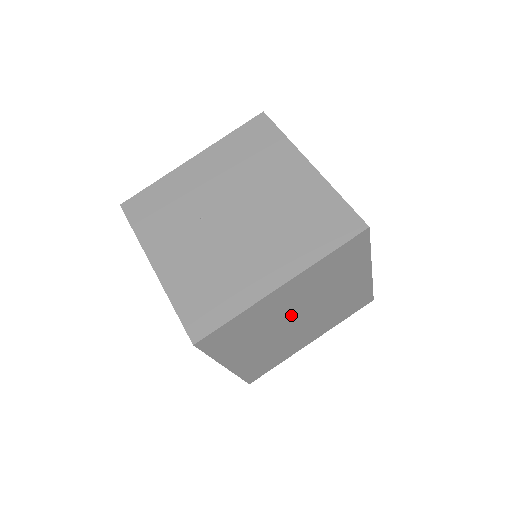
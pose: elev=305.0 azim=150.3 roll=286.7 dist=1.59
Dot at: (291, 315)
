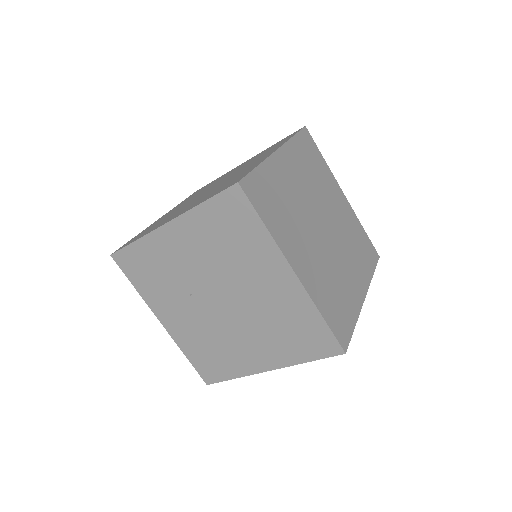
Dot at: occluded
